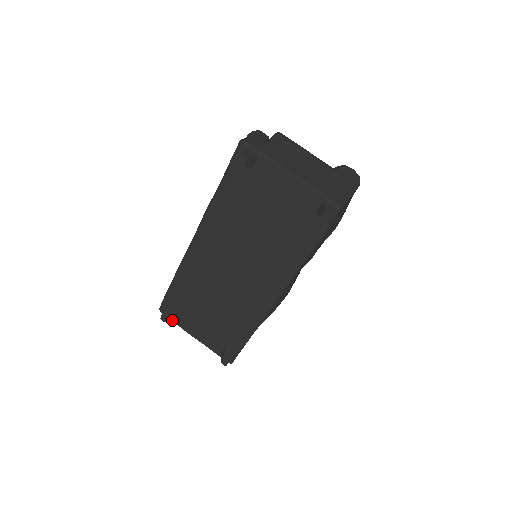
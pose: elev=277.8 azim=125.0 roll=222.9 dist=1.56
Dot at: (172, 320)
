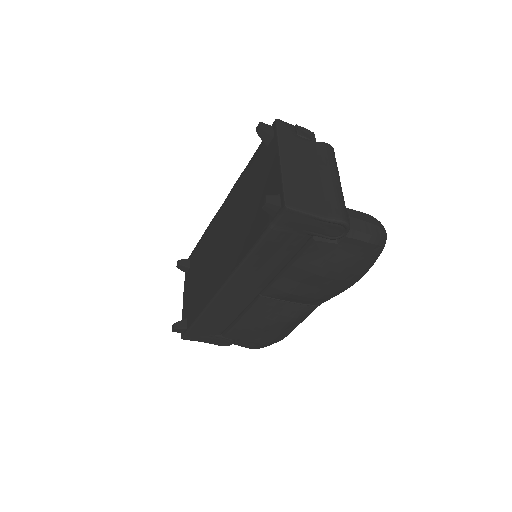
Dot at: (185, 274)
